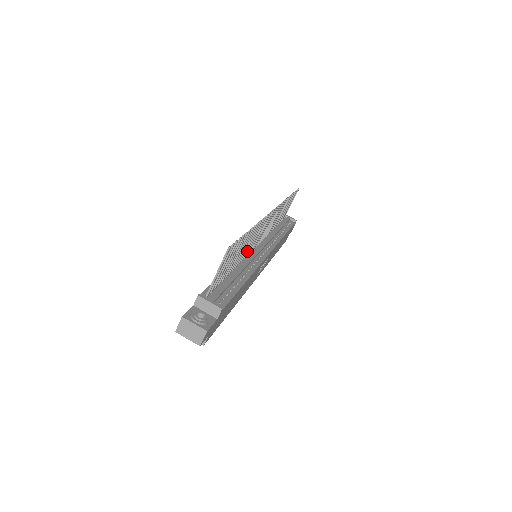
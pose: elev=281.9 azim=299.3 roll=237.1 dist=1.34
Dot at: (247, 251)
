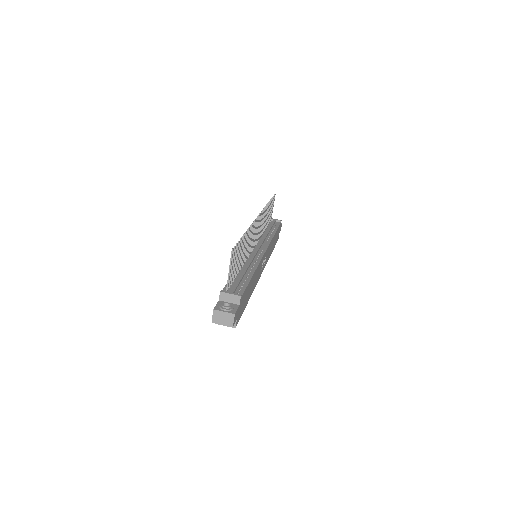
Dot at: (247, 253)
